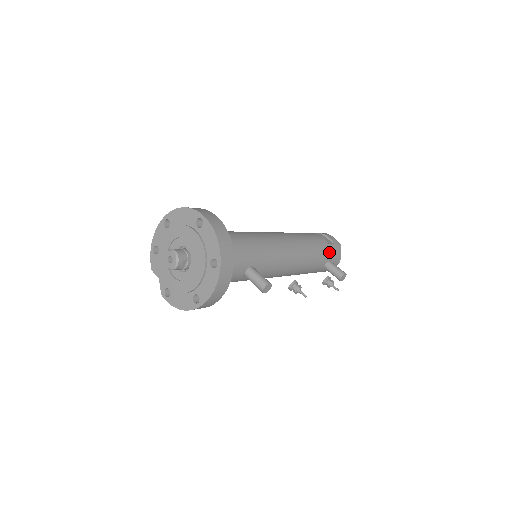
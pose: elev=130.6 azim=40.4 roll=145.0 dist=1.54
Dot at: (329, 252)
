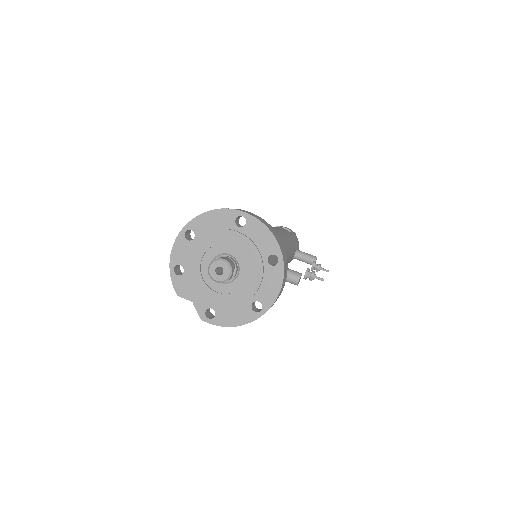
Dot at: (295, 241)
